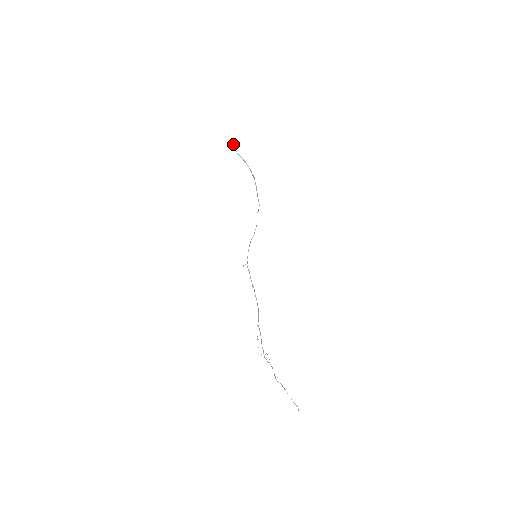
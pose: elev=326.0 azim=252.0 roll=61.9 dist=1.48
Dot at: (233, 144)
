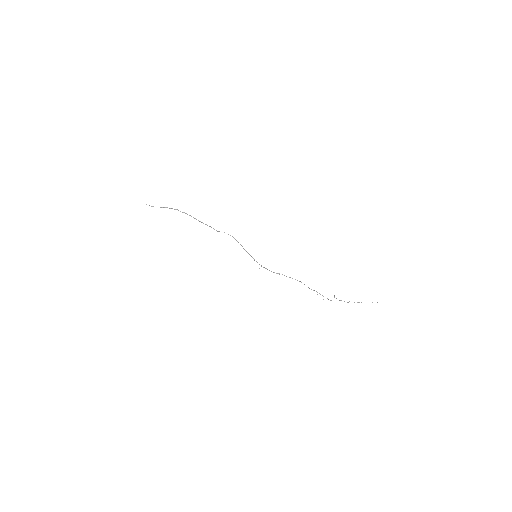
Dot at: occluded
